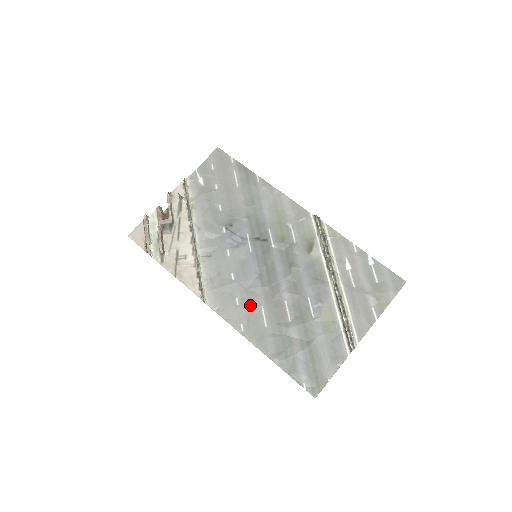
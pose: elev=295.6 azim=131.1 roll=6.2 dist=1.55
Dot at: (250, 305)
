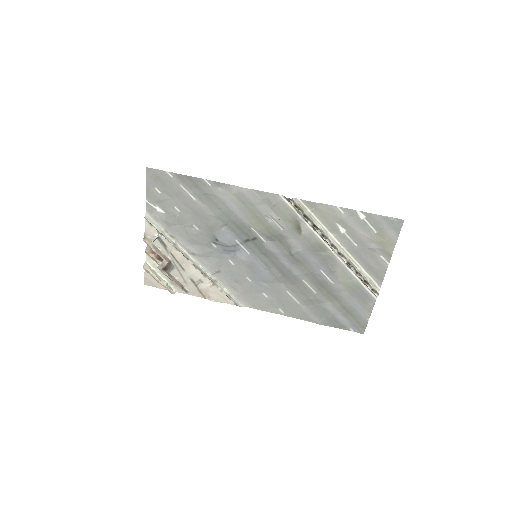
Dot at: (277, 294)
